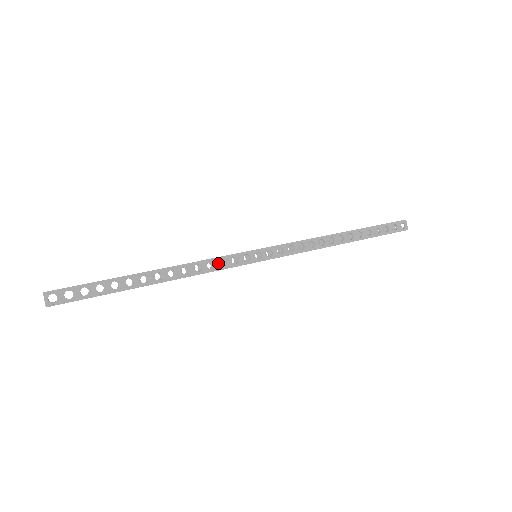
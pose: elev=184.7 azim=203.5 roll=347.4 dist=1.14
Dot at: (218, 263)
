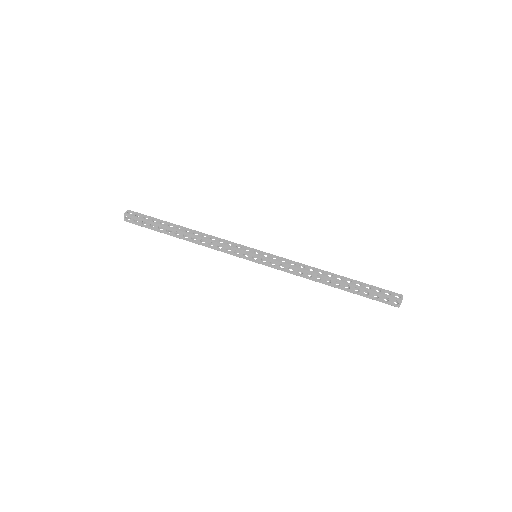
Dot at: (225, 248)
